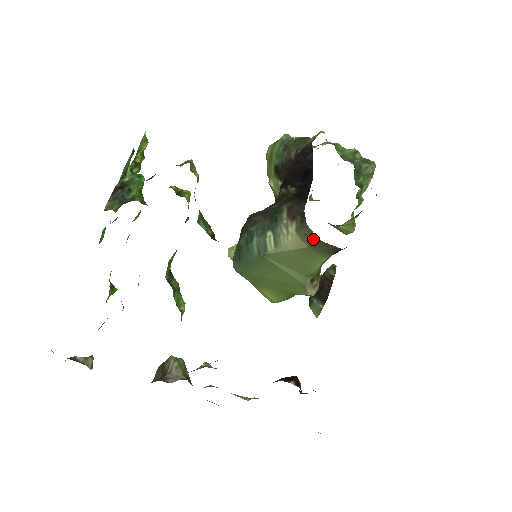
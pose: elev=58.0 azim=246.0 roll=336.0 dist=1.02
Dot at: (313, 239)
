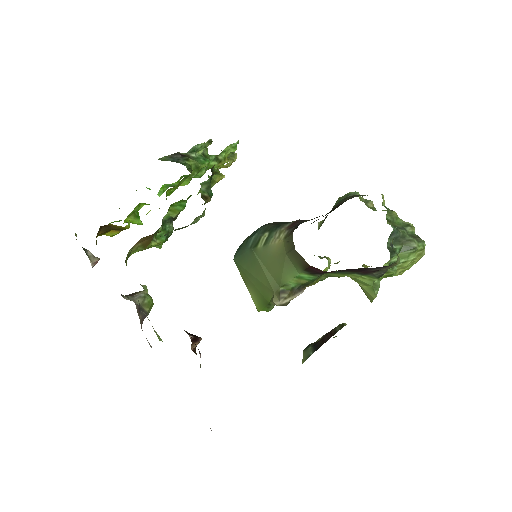
Dot at: (291, 247)
